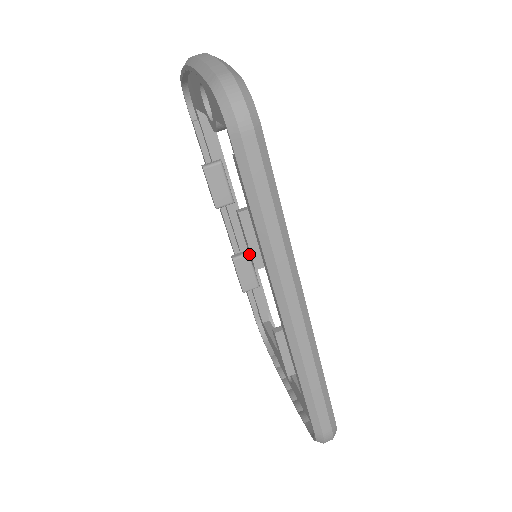
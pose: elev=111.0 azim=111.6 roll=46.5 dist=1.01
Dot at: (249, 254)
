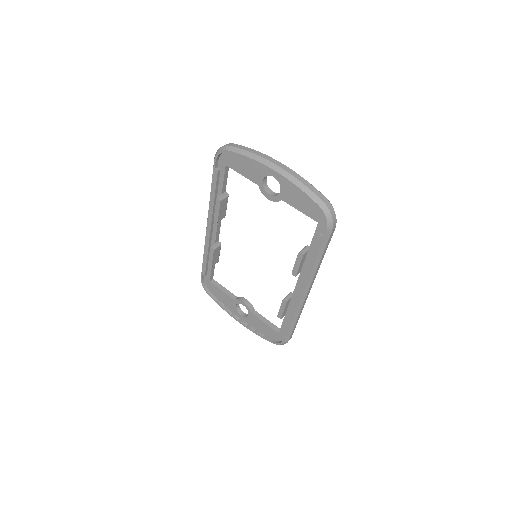
Dot at: (293, 270)
